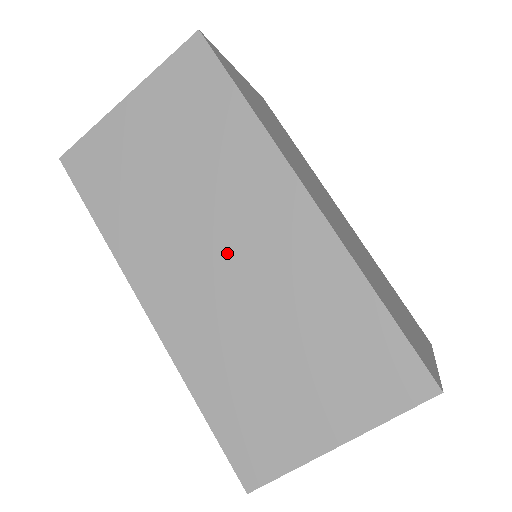
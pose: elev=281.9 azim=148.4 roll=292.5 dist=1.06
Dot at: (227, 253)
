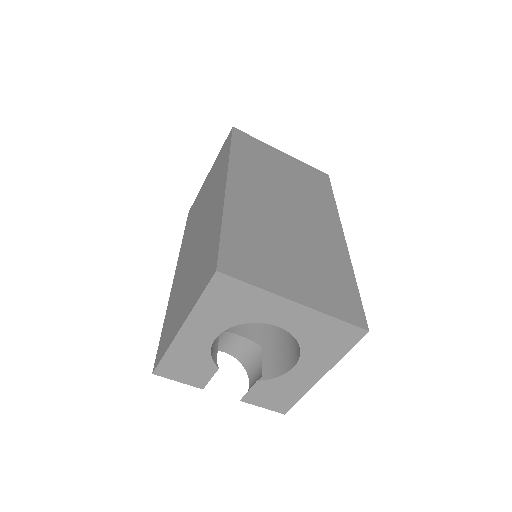
Dot at: (200, 229)
